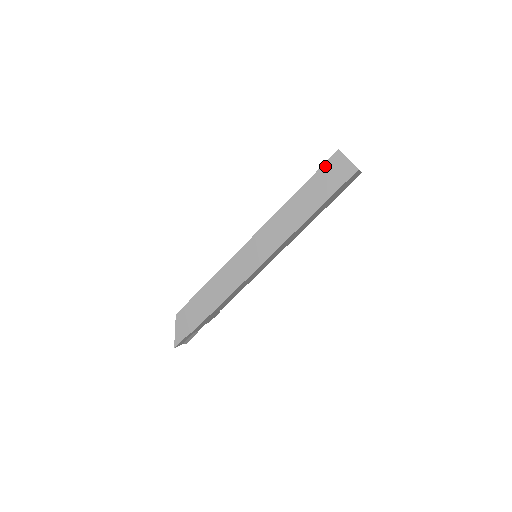
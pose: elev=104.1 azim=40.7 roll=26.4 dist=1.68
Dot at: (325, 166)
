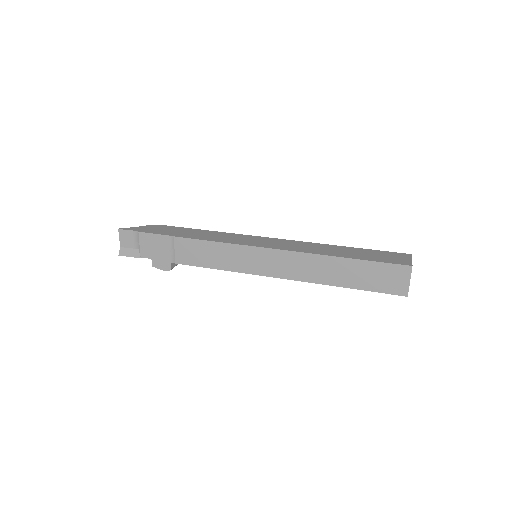
Dot at: (388, 252)
